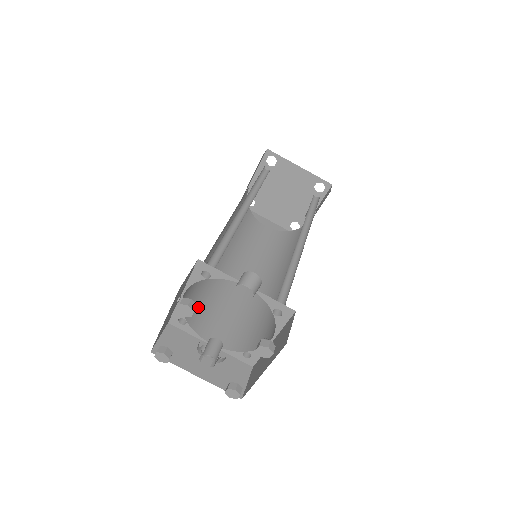
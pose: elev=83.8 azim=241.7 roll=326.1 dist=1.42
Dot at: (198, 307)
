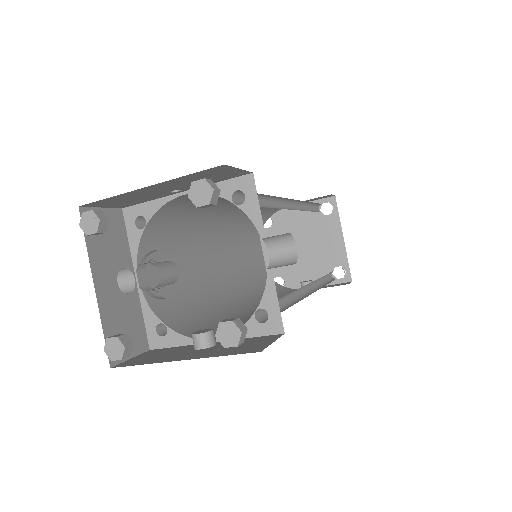
Dot at: (164, 232)
